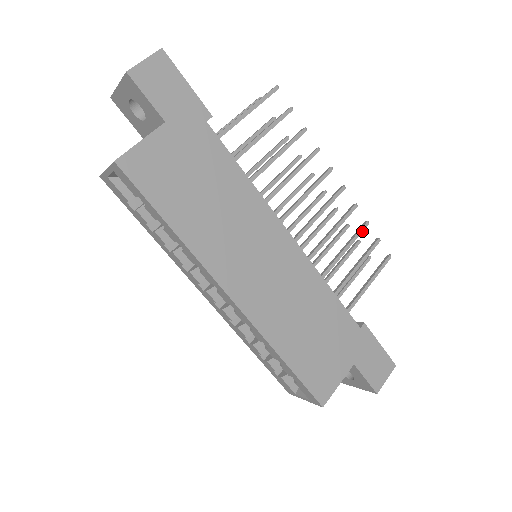
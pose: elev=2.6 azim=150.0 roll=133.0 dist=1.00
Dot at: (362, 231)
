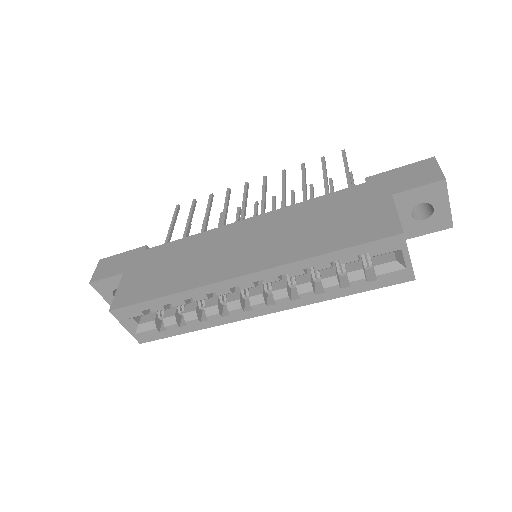
Dot at: (304, 169)
